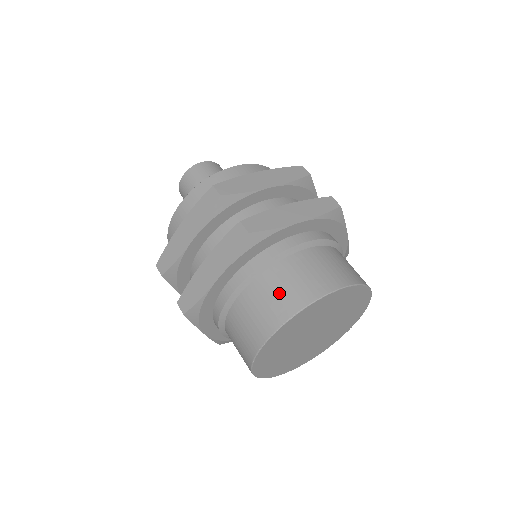
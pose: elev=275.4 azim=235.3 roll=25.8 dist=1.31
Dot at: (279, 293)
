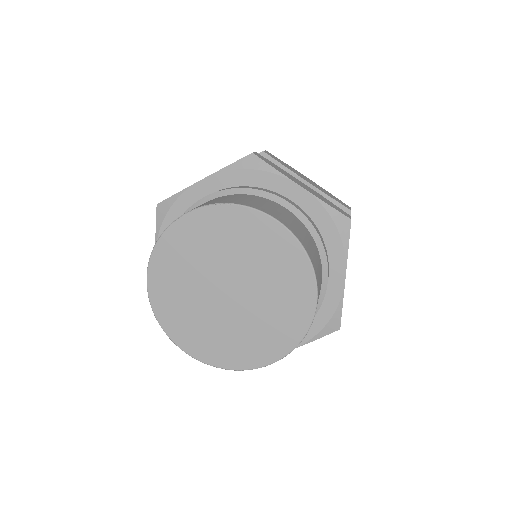
Dot at: (230, 198)
